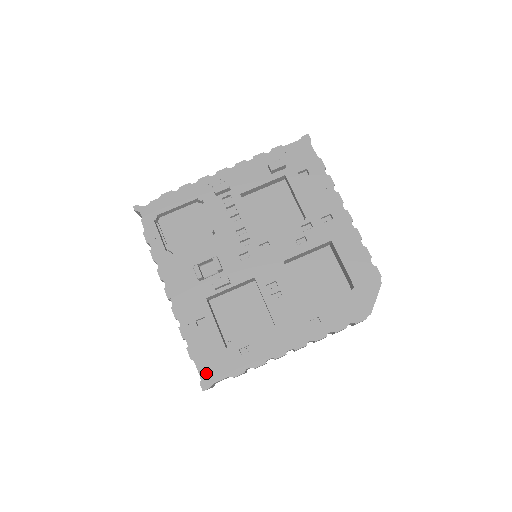
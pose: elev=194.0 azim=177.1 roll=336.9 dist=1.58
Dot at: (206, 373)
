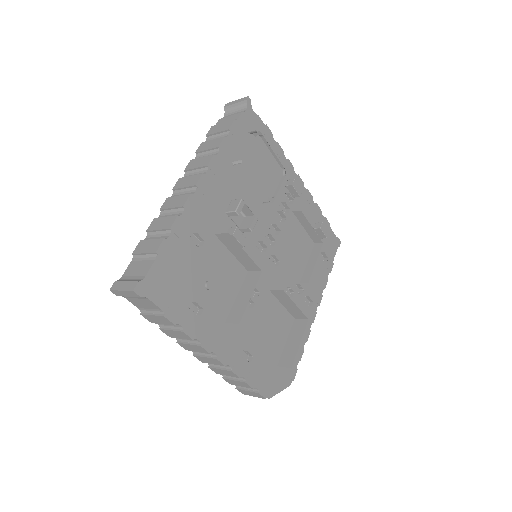
Dot at: (153, 281)
